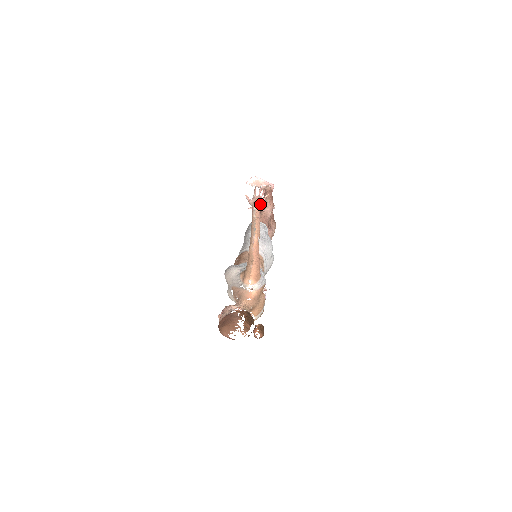
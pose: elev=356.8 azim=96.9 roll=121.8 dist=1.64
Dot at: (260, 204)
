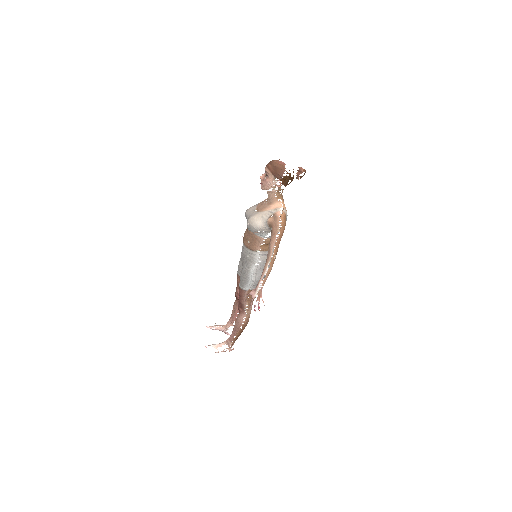
Dot at: occluded
